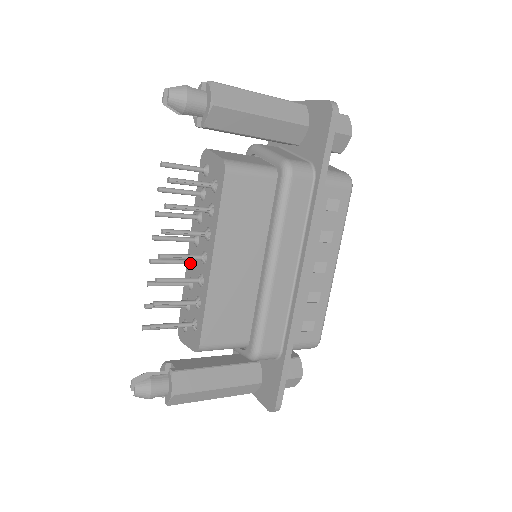
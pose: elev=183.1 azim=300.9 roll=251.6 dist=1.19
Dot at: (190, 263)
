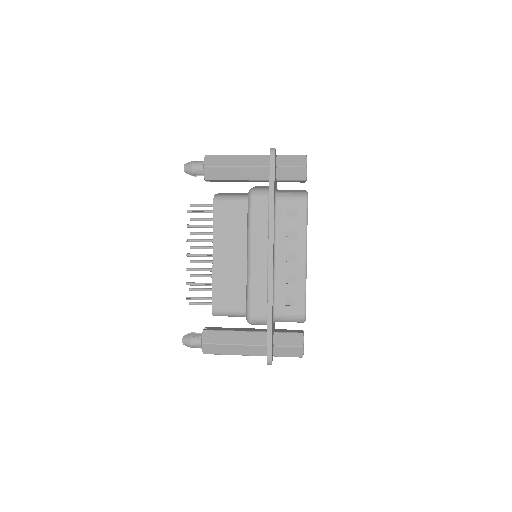
Dot at: occluded
